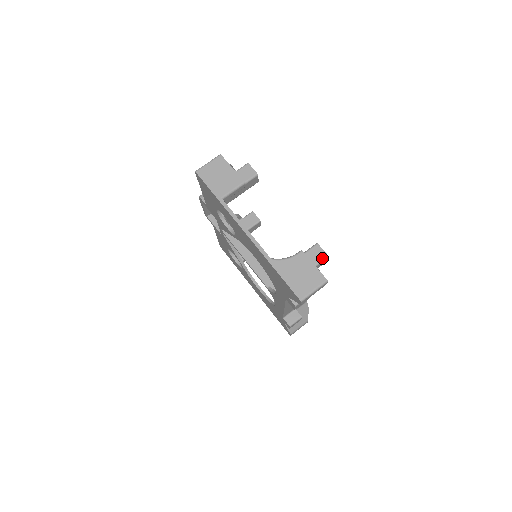
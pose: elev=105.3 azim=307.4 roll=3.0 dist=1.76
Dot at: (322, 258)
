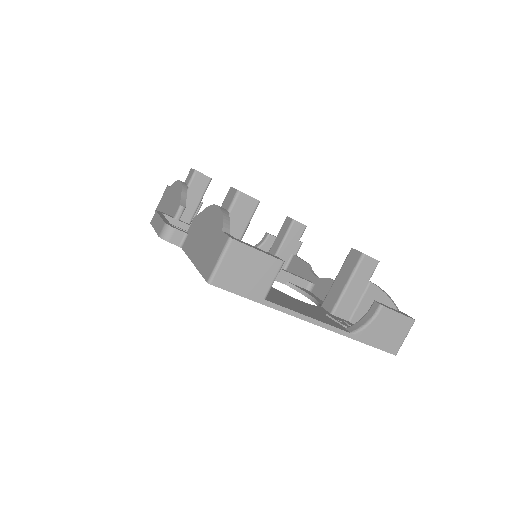
Dot at: (374, 268)
